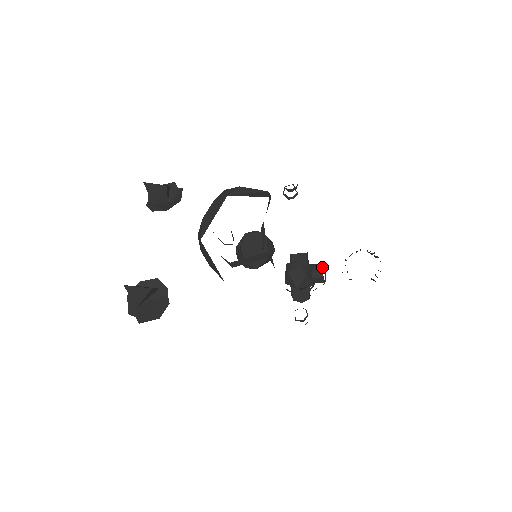
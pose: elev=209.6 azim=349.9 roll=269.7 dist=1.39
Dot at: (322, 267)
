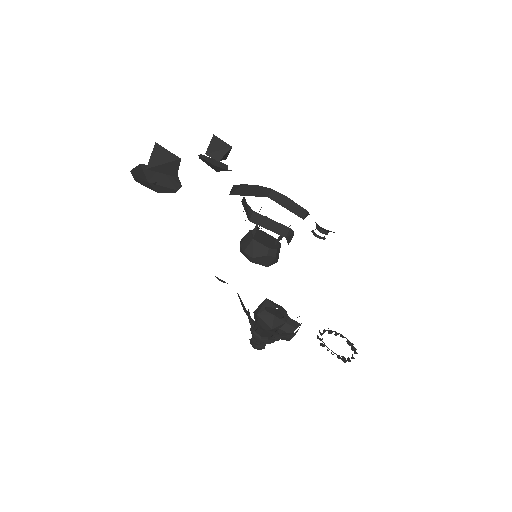
Dot at: (294, 329)
